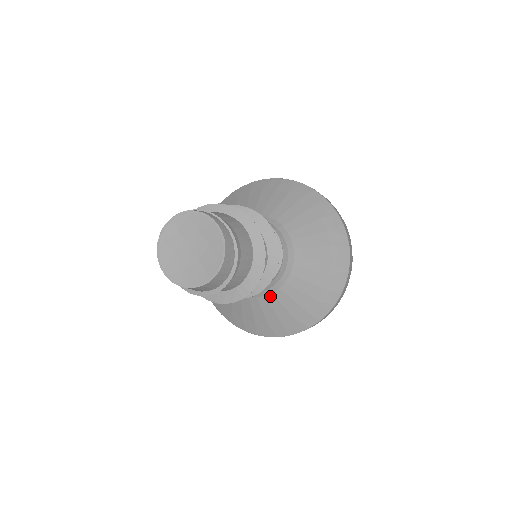
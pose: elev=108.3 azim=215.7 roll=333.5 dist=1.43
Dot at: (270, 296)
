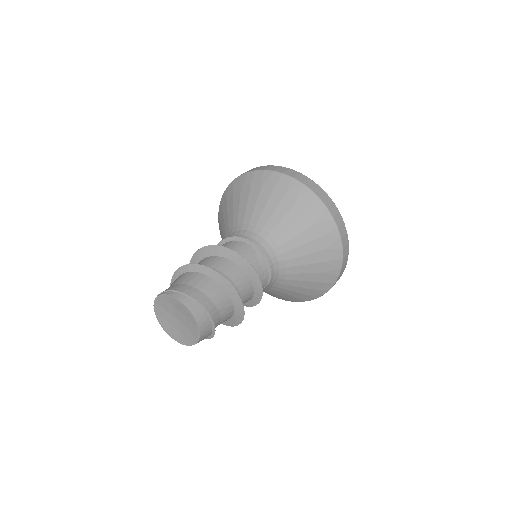
Dot at: (280, 285)
